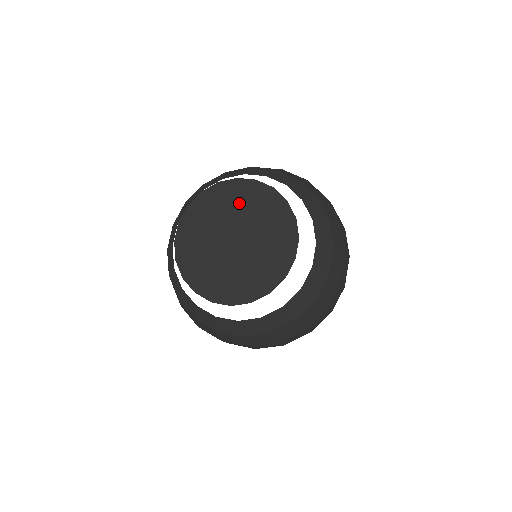
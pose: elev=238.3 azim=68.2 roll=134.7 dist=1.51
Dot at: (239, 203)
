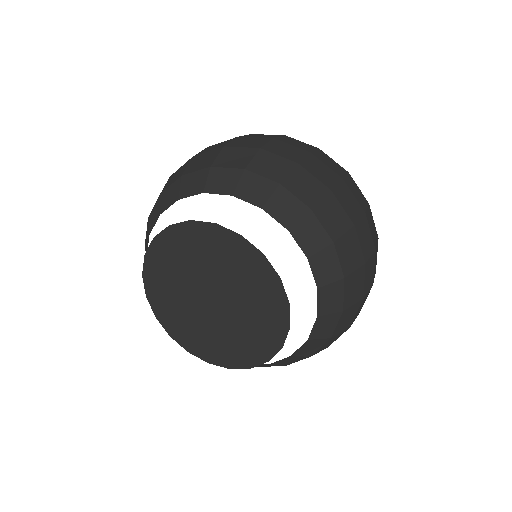
Dot at: (190, 256)
